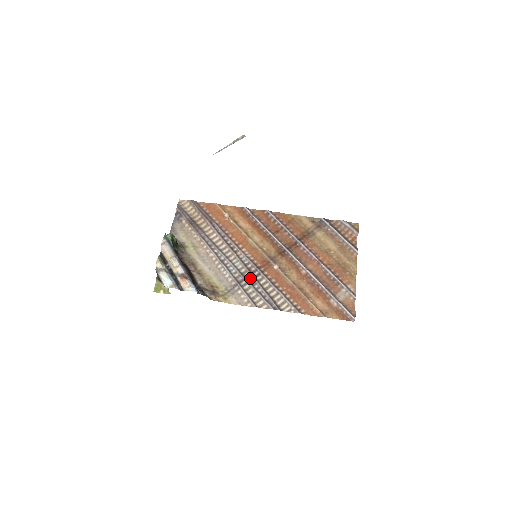
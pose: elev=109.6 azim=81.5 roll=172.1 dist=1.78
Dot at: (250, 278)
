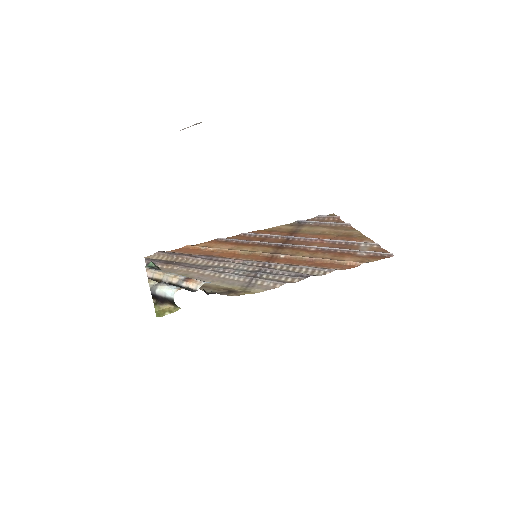
Dot at: (262, 271)
